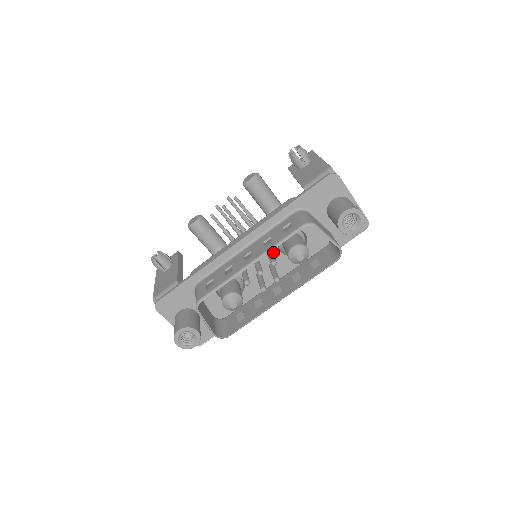
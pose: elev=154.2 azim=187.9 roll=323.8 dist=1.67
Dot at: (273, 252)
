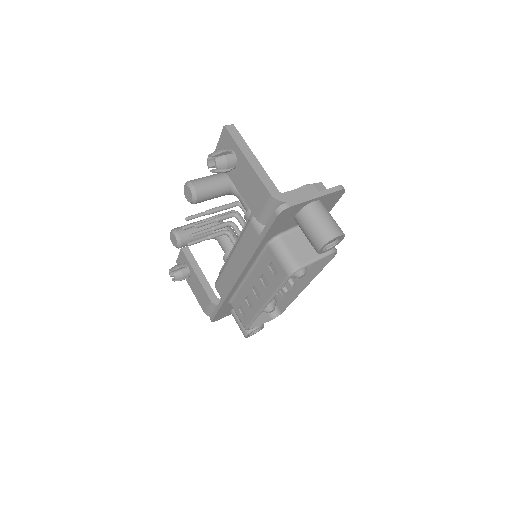
Dot at: occluded
